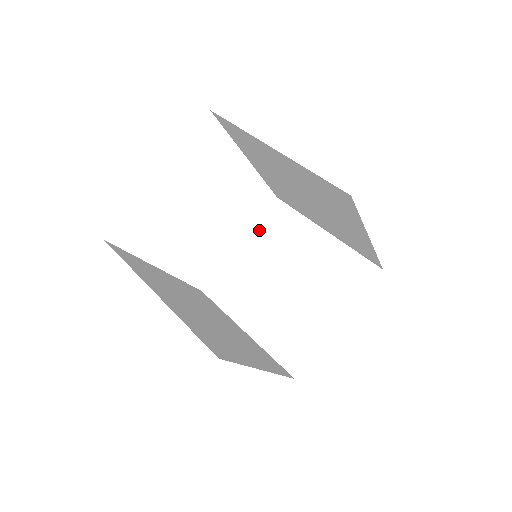
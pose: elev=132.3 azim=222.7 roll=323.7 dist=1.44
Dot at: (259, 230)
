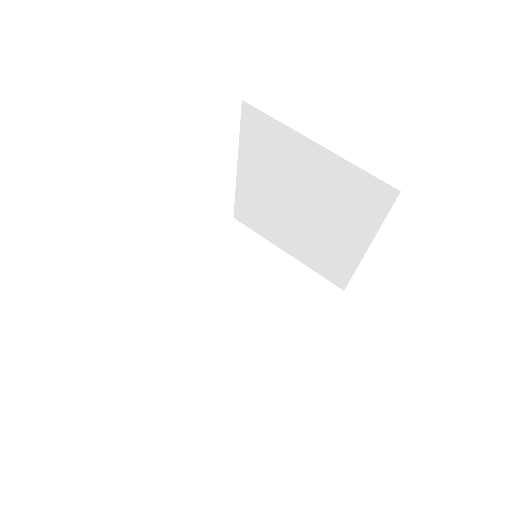
Dot at: (216, 246)
